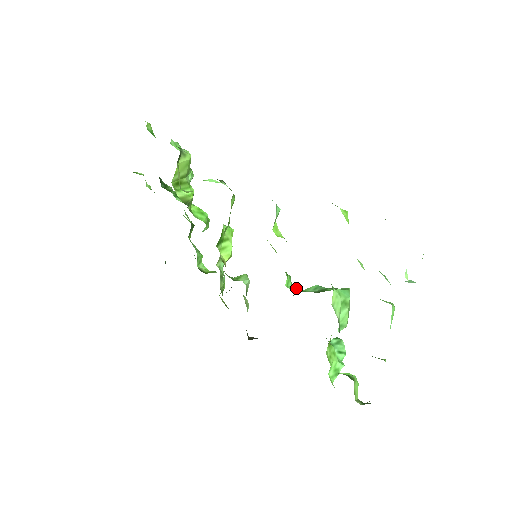
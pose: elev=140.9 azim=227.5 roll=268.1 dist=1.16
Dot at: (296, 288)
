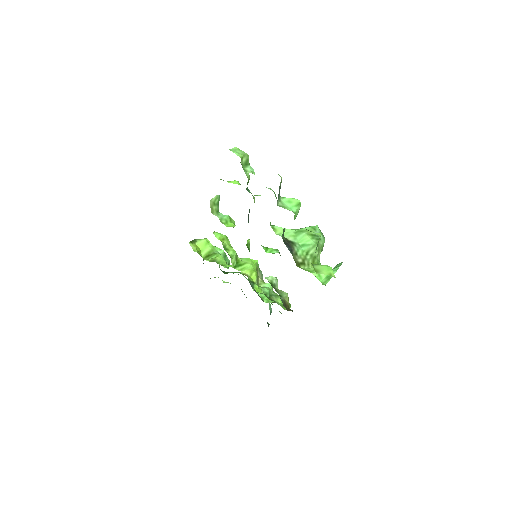
Dot at: occluded
